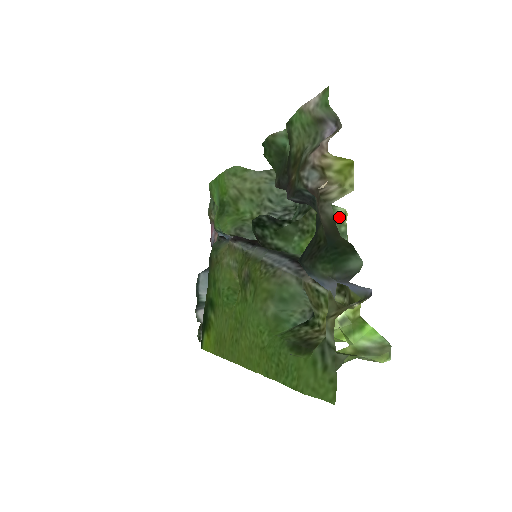
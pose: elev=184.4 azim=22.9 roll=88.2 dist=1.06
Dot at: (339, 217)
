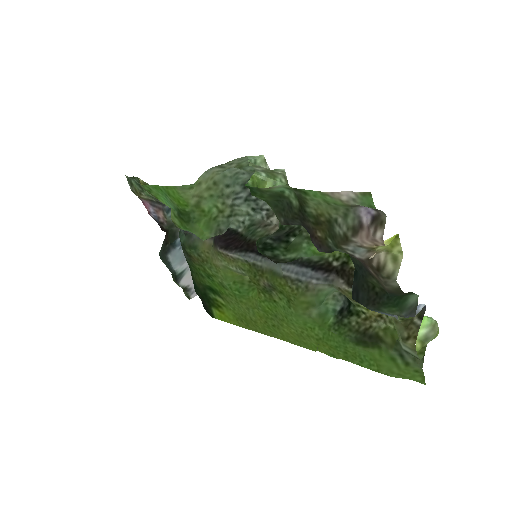
Dot at: occluded
